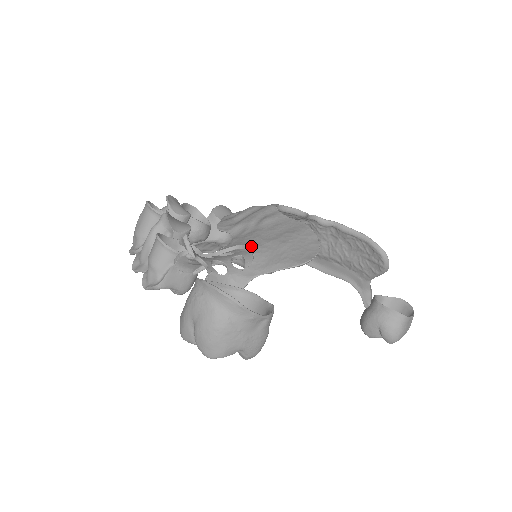
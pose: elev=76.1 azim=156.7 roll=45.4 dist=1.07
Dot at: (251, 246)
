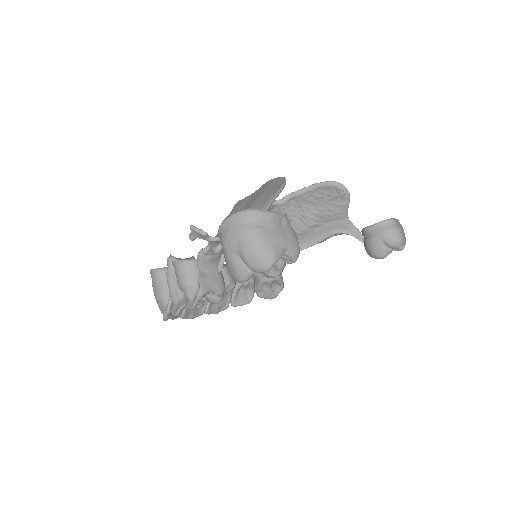
Dot at: occluded
